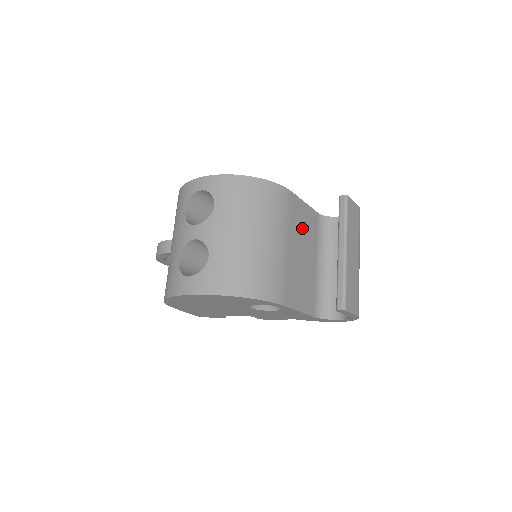
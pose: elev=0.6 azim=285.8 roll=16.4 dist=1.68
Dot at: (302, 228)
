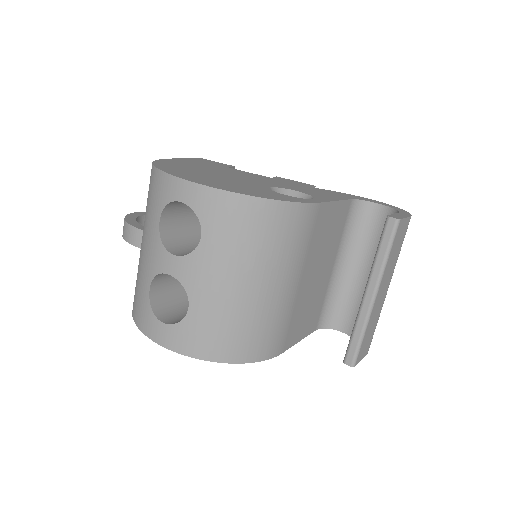
Dot at: (324, 240)
